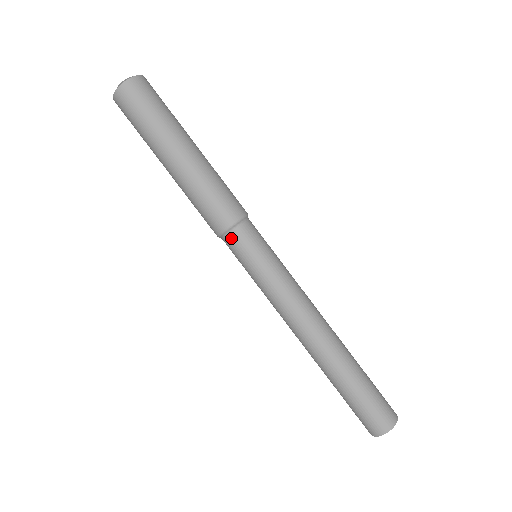
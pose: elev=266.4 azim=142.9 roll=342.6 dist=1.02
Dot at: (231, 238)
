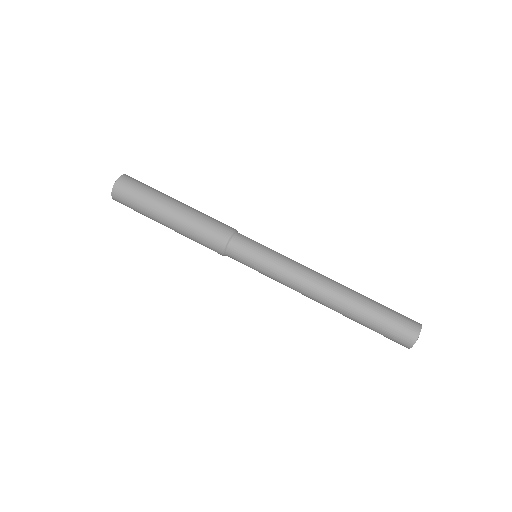
Dot at: (233, 246)
